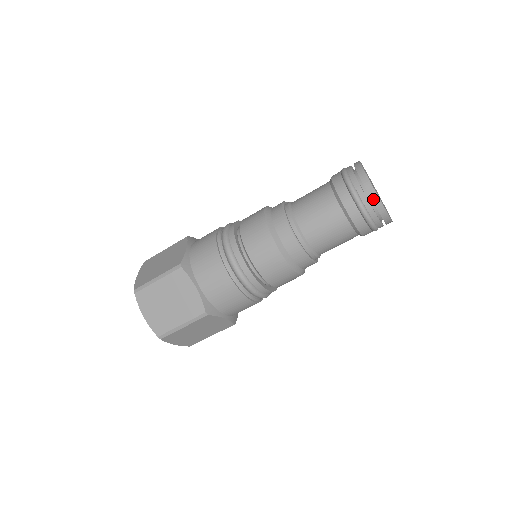
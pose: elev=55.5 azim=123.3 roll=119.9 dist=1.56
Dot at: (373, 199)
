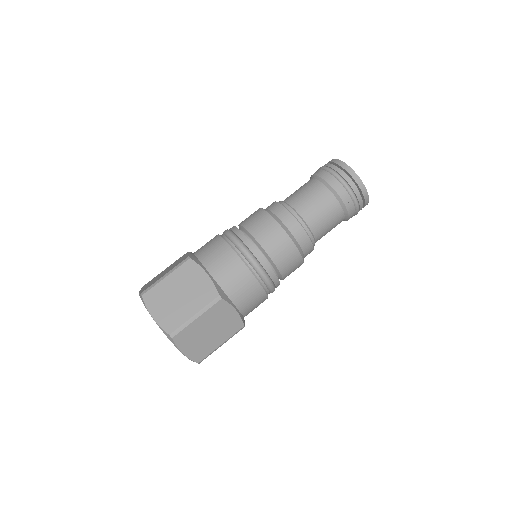
Dot at: (331, 161)
